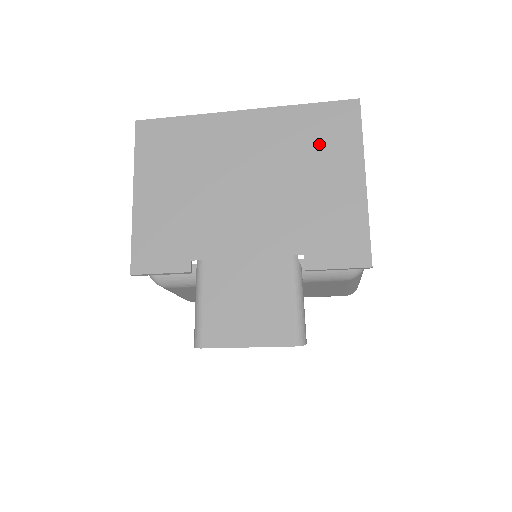
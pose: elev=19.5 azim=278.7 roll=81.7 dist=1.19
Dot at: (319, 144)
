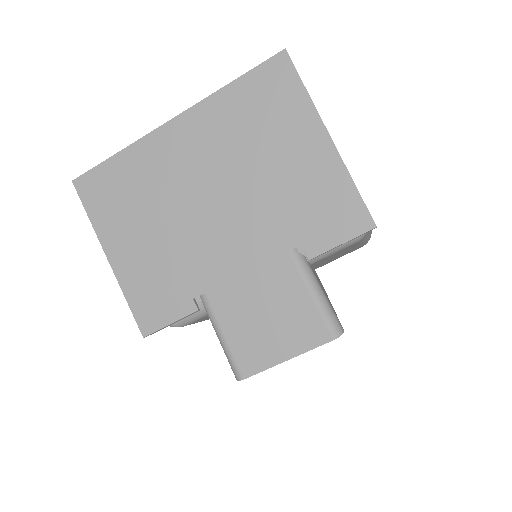
Dot at: (265, 120)
